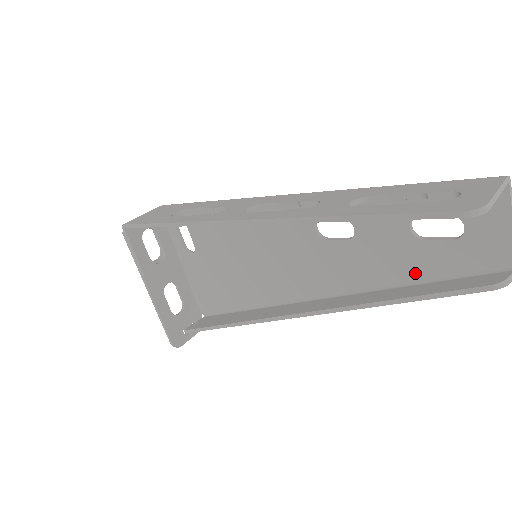
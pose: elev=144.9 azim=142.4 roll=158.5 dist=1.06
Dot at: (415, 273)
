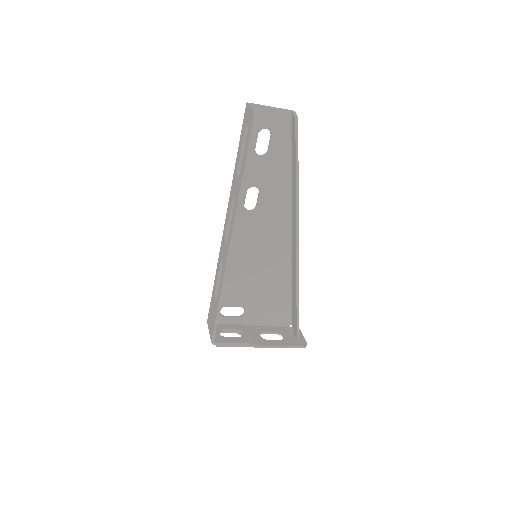
Dot at: (285, 161)
